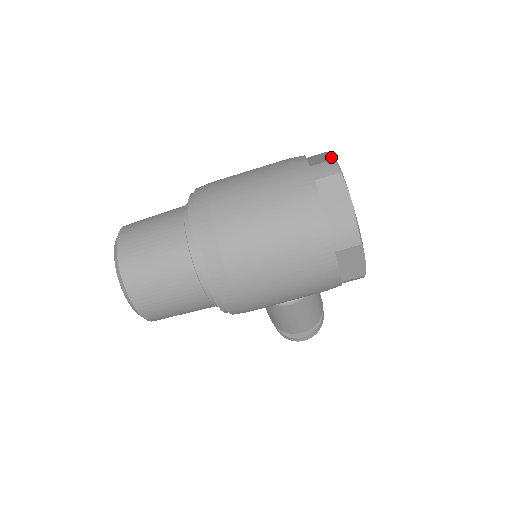
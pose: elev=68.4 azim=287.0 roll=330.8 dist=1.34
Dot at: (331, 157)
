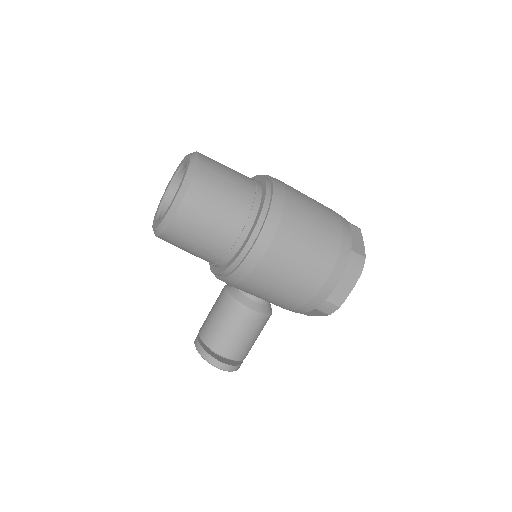
Dot at: occluded
